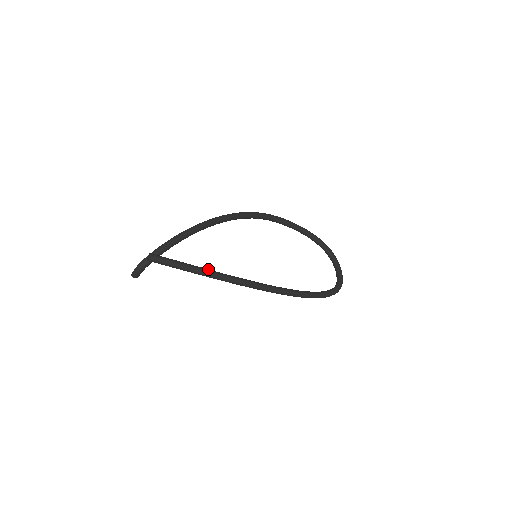
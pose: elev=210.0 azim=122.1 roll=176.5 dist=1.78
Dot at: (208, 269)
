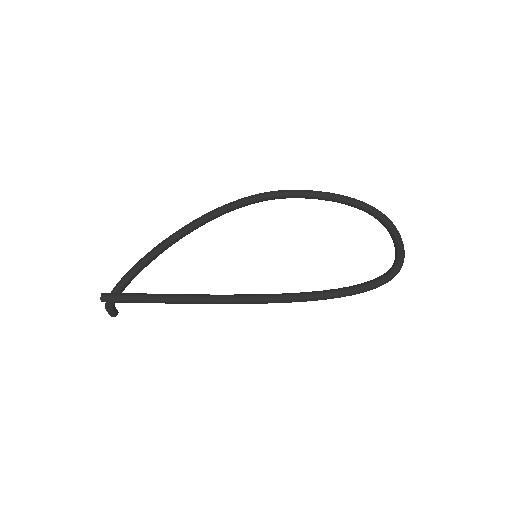
Dot at: (179, 294)
